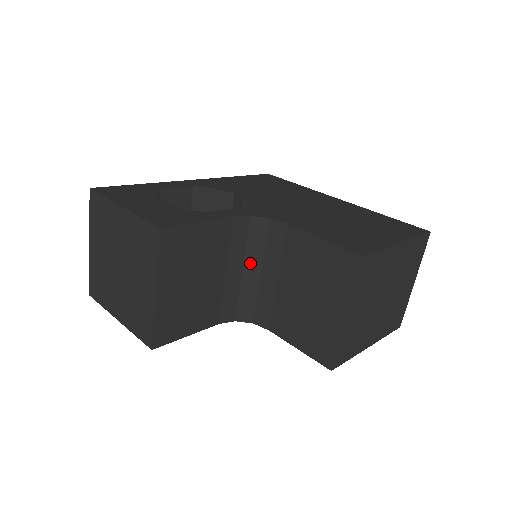
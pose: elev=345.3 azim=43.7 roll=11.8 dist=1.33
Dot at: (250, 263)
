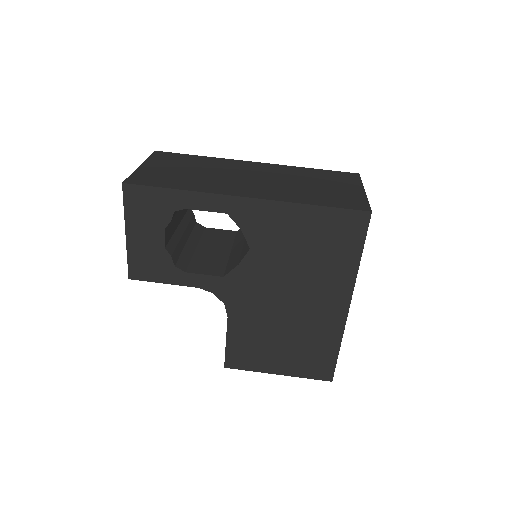
Dot at: occluded
